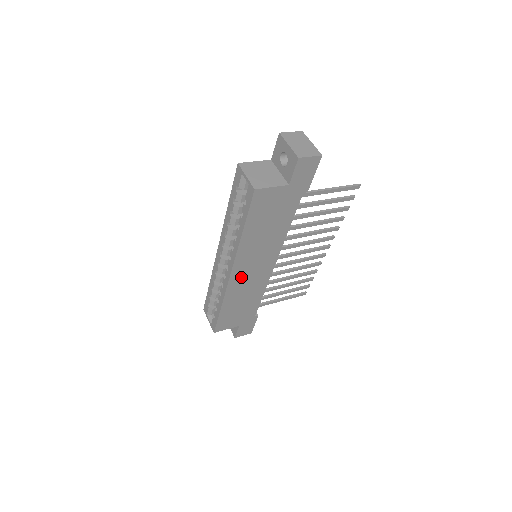
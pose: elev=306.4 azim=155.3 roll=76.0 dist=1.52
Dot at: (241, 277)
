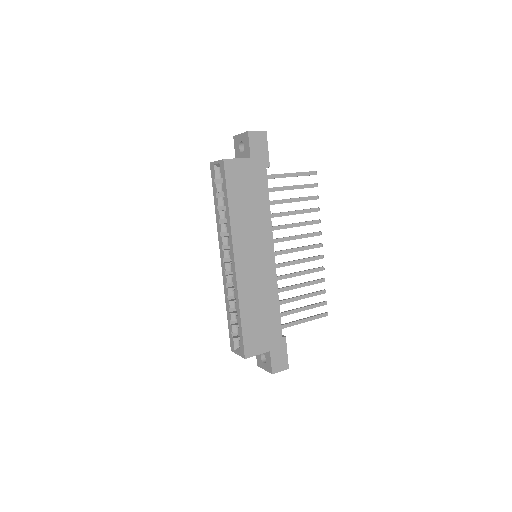
Dot at: (246, 269)
